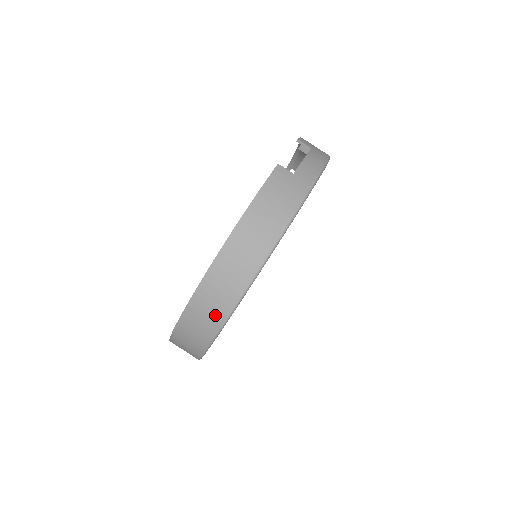
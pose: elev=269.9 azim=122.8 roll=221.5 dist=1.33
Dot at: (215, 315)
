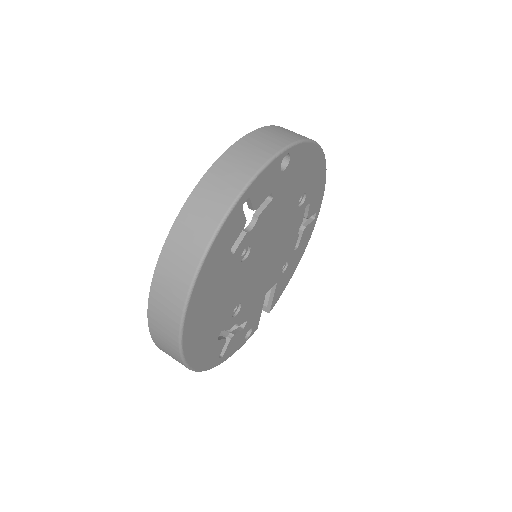
Dot at: (292, 136)
